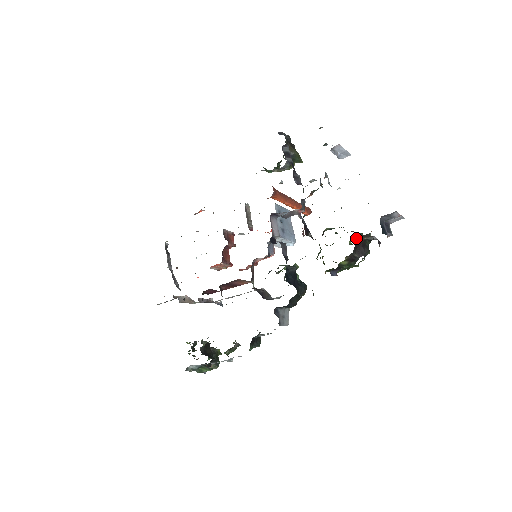
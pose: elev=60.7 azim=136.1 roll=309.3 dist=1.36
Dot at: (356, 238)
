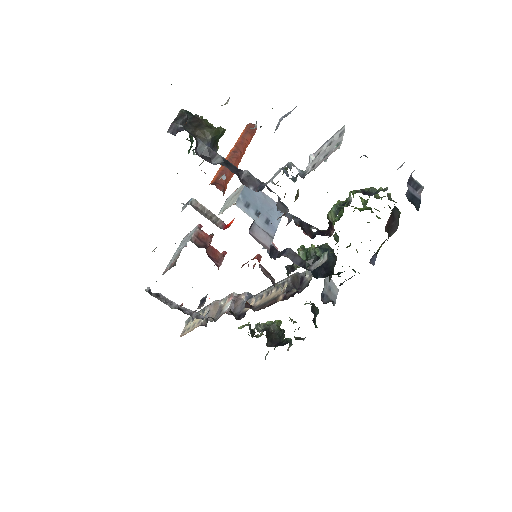
Dot at: occluded
